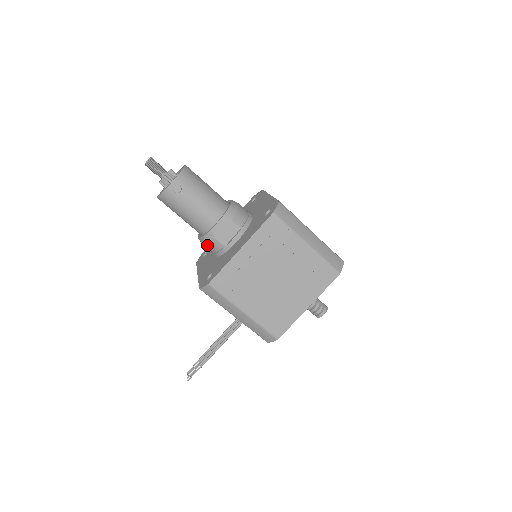
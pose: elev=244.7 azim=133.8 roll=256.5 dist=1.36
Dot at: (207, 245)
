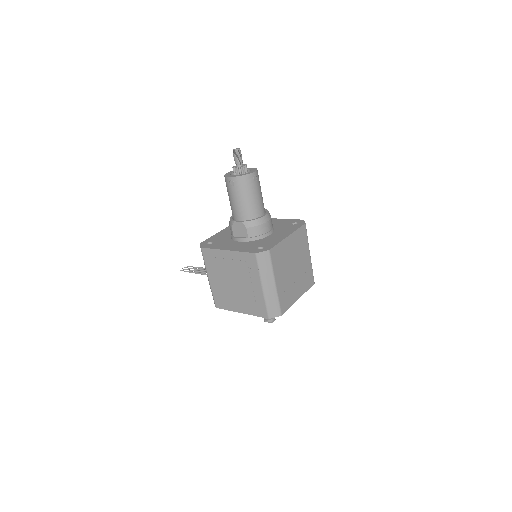
Dot at: occluded
